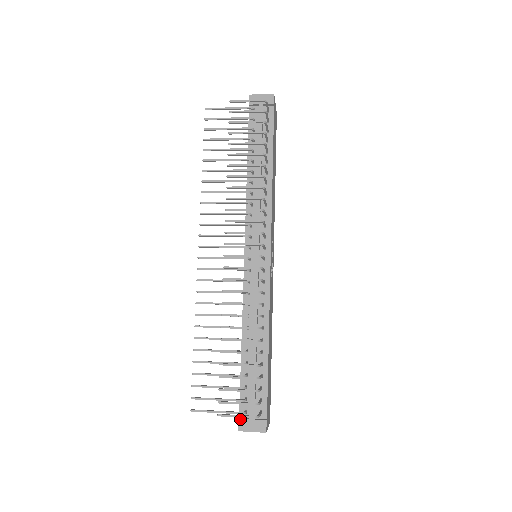
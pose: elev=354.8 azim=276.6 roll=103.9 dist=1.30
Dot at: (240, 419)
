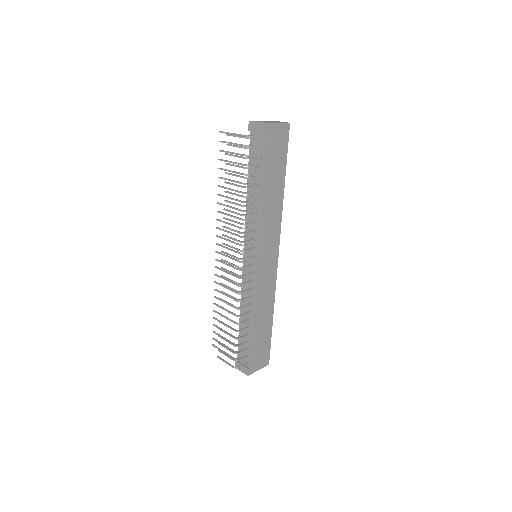
Dot at: occluded
